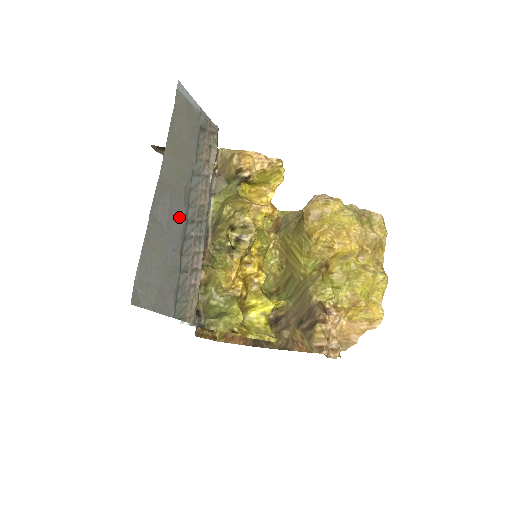
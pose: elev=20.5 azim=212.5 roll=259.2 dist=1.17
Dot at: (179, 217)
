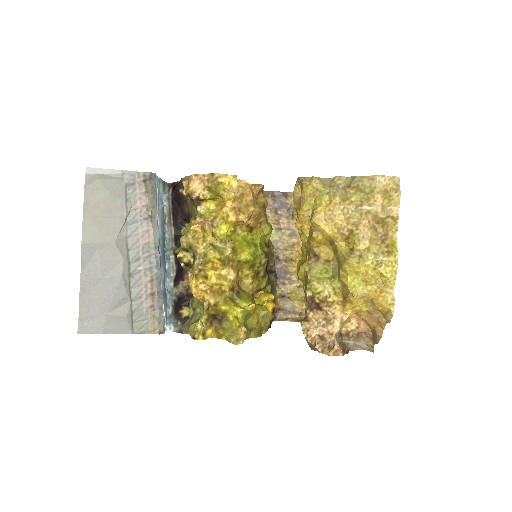
Dot at: (116, 263)
